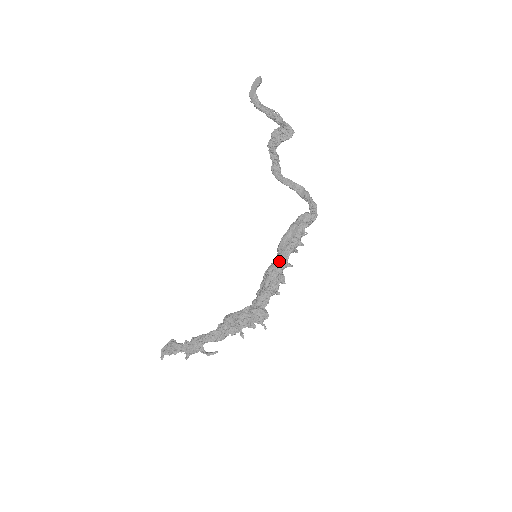
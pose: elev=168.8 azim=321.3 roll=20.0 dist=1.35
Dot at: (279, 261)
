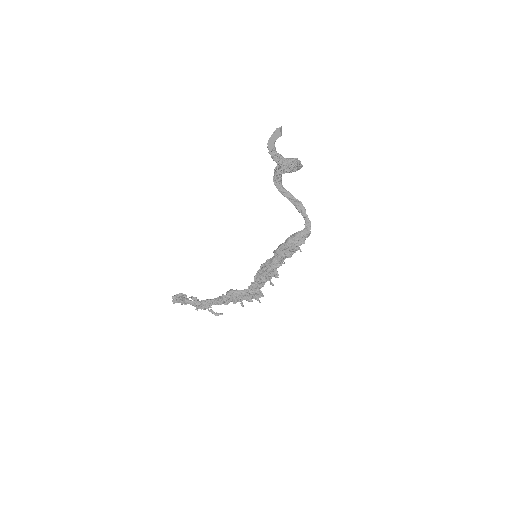
Dot at: (275, 264)
